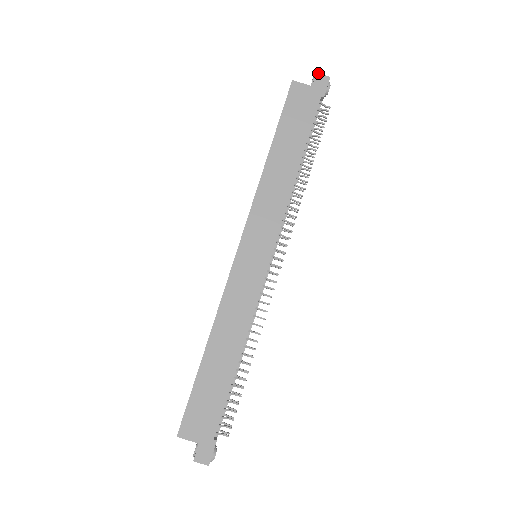
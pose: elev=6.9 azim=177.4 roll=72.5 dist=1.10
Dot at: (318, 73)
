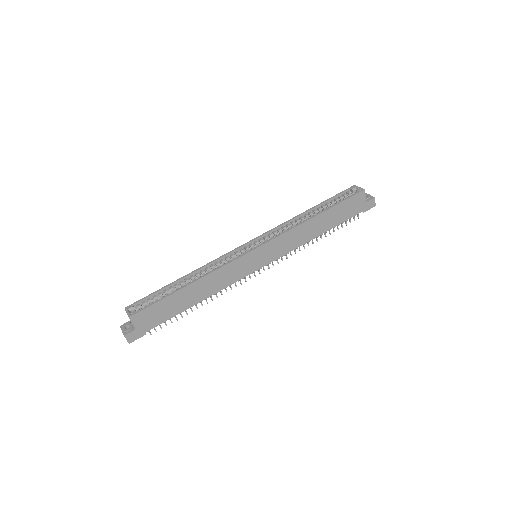
Dot at: occluded
